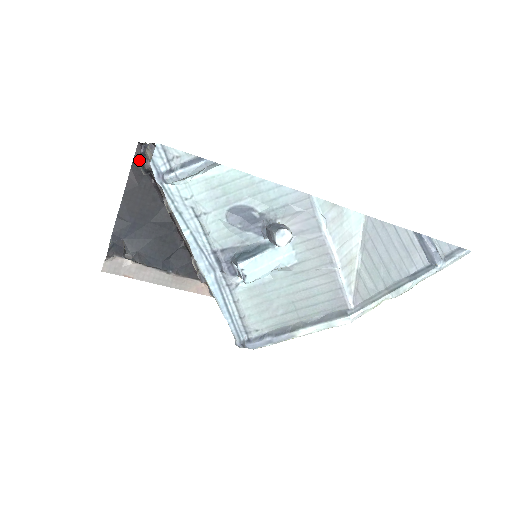
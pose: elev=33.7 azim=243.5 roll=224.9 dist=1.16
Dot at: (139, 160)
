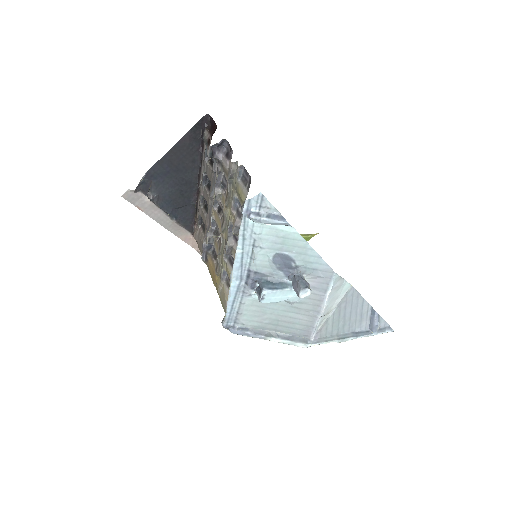
Dot at: (212, 147)
